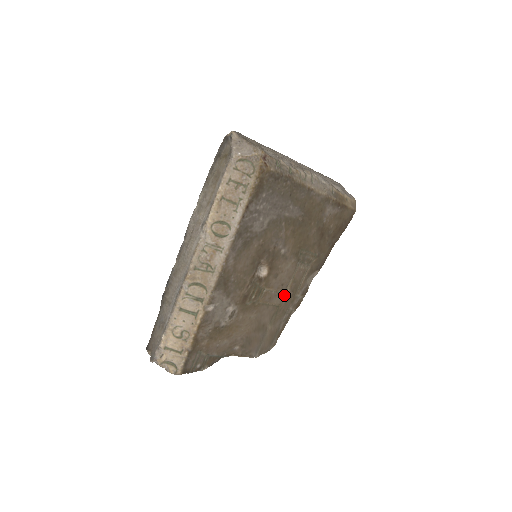
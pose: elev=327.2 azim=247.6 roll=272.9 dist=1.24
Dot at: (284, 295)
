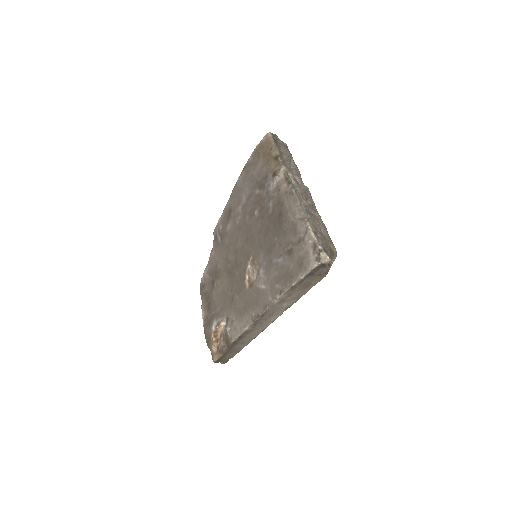
Dot at: occluded
